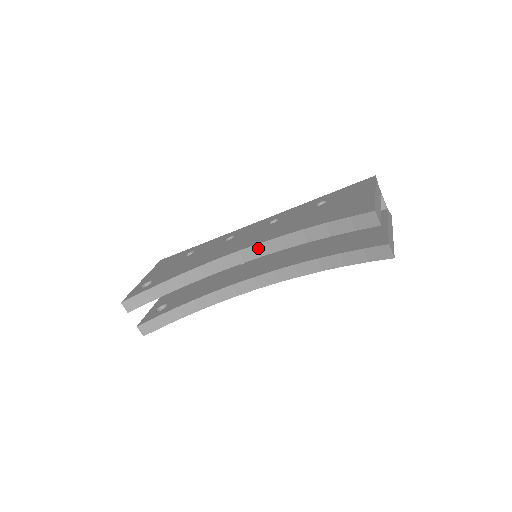
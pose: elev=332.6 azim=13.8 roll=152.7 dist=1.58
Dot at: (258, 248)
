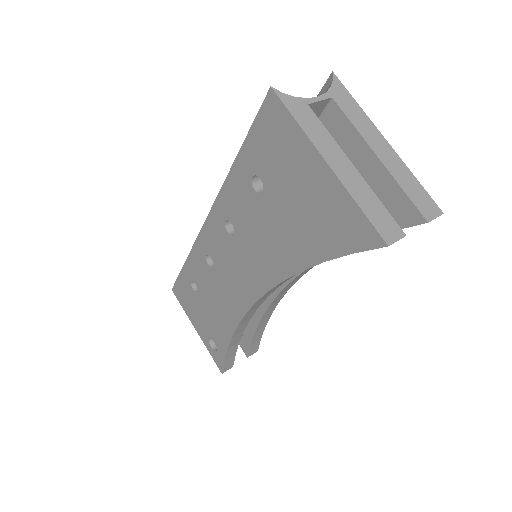
Dot at: (270, 291)
